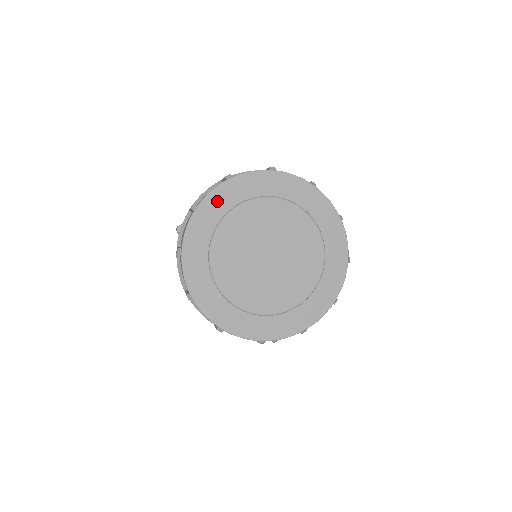
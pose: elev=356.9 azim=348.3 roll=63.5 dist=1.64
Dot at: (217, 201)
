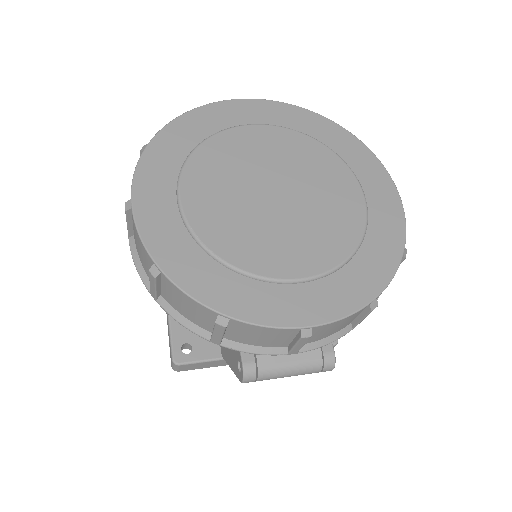
Dot at: (224, 113)
